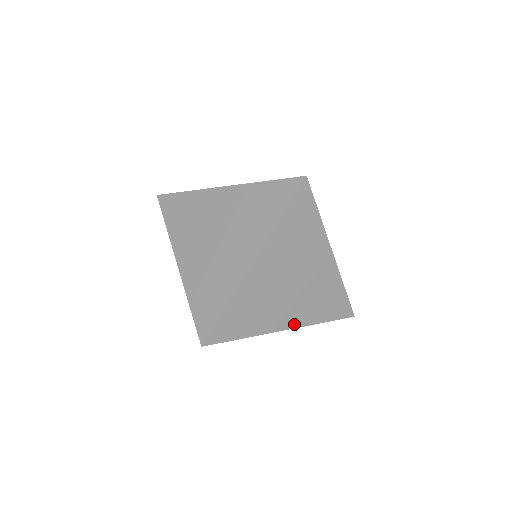
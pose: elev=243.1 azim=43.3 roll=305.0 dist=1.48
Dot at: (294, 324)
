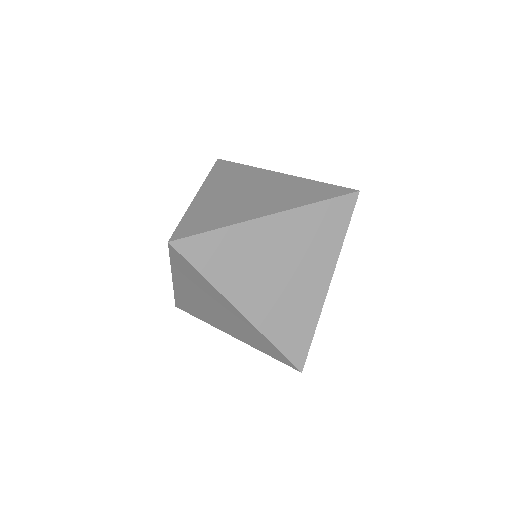
Dot at: (251, 315)
